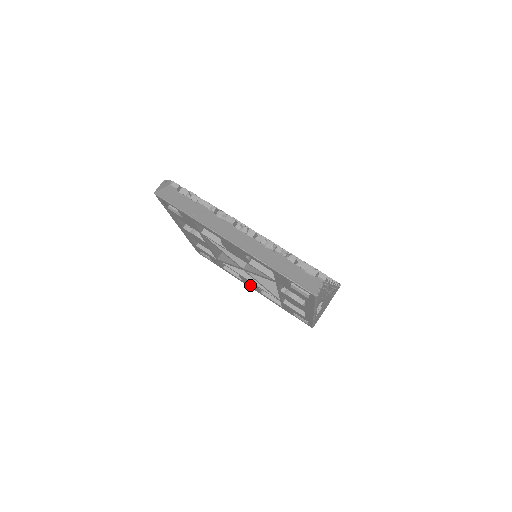
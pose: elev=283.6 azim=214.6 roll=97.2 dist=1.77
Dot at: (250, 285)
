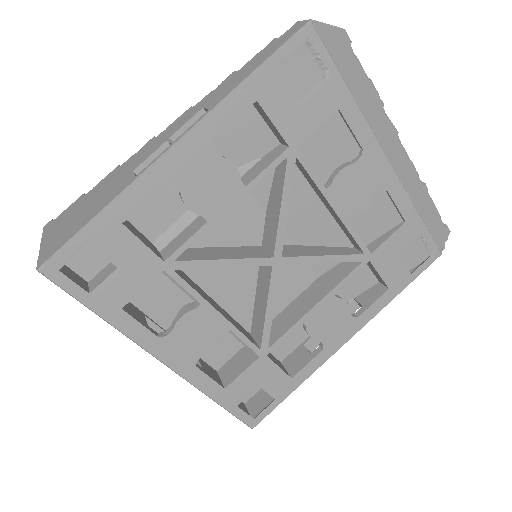
Dot at: (183, 344)
